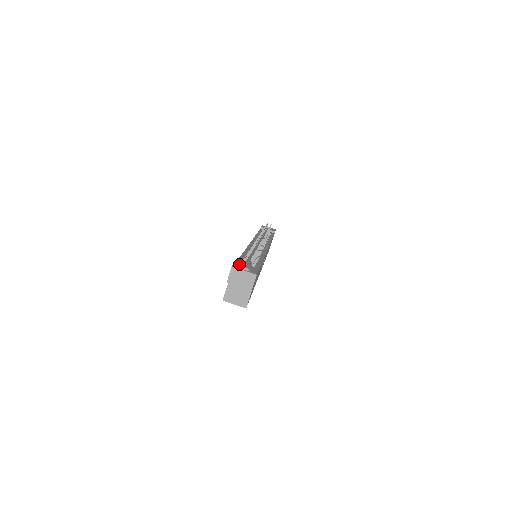
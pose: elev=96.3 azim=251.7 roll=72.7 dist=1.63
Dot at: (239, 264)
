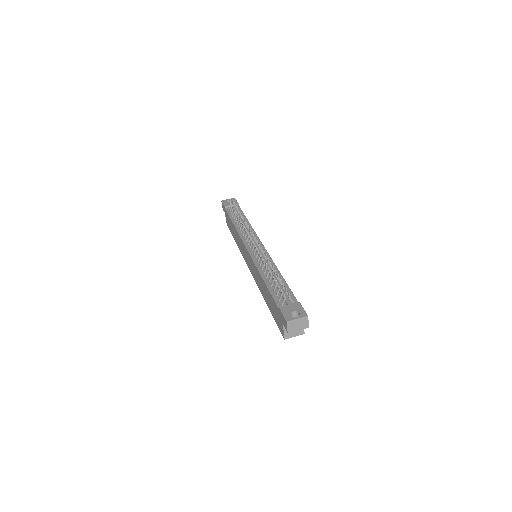
Dot at: (285, 311)
